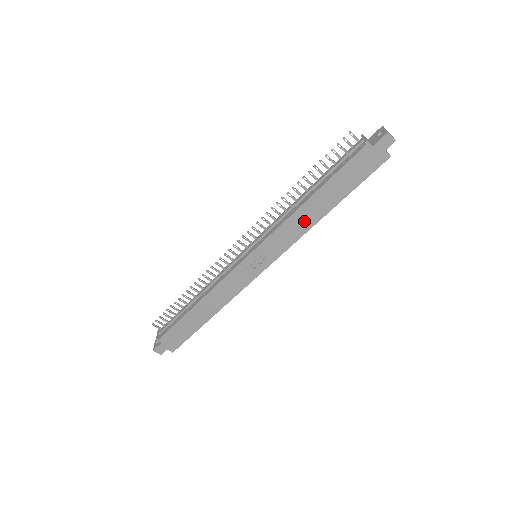
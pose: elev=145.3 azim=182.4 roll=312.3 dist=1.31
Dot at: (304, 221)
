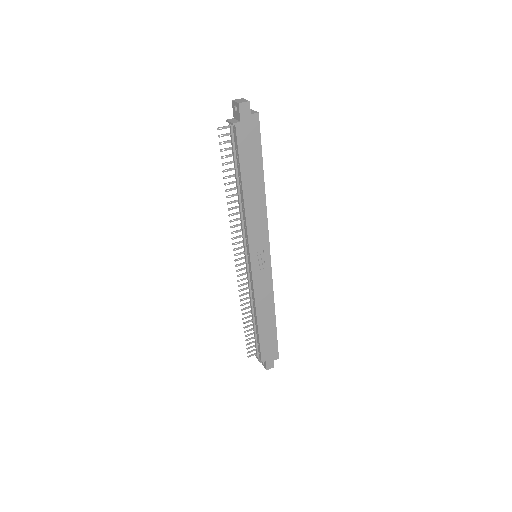
Dot at: (257, 207)
